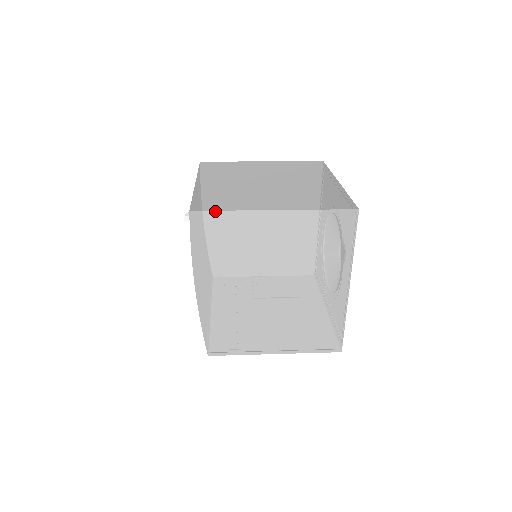
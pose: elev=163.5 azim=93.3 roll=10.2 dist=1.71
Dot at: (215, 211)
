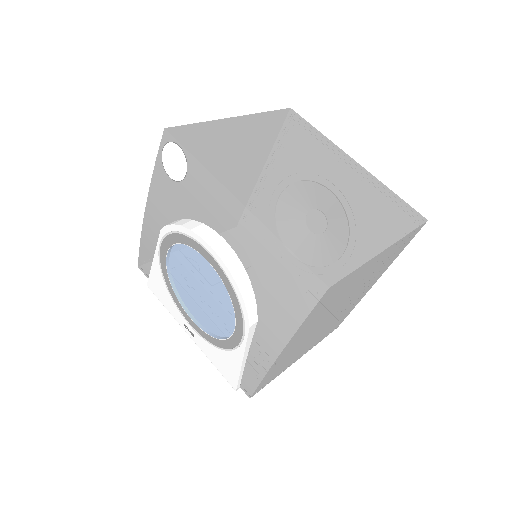
Dot at: (348, 275)
